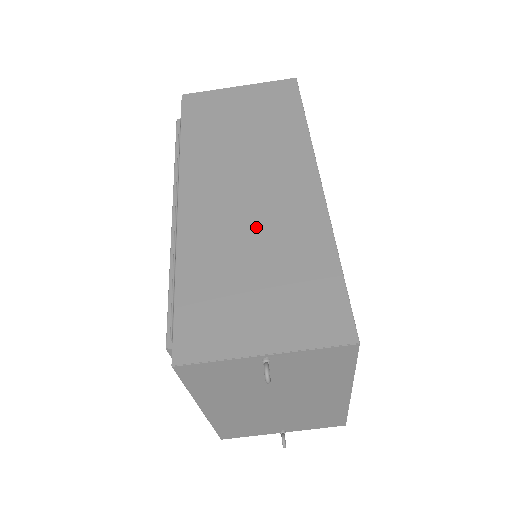
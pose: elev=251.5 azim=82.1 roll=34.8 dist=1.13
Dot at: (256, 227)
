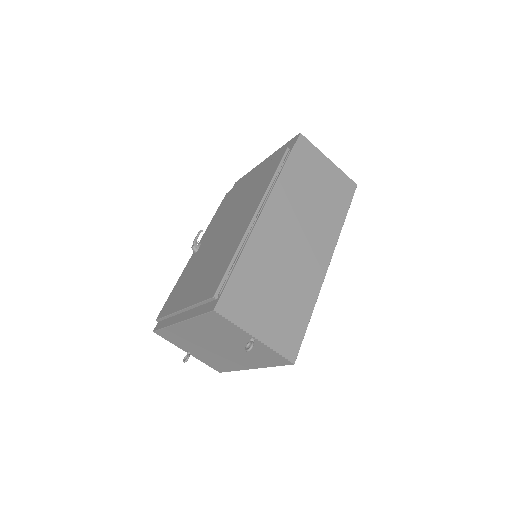
Dot at: (288, 265)
